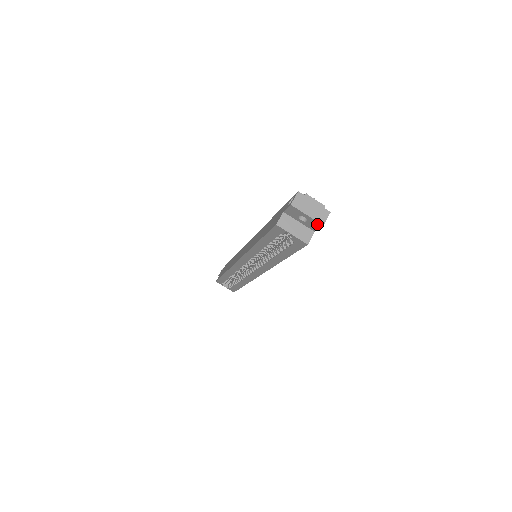
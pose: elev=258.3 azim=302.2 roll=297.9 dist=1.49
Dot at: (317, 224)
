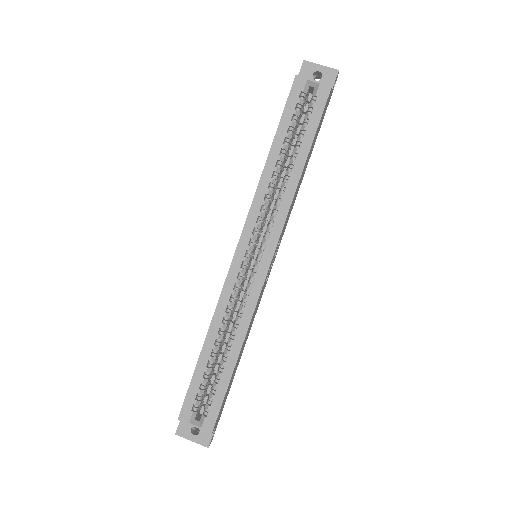
Dot at: (332, 73)
